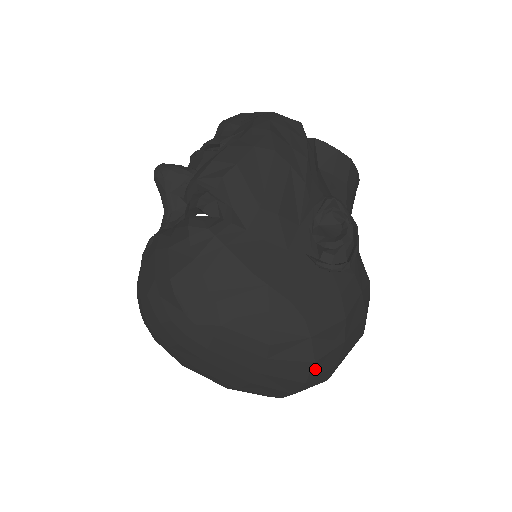
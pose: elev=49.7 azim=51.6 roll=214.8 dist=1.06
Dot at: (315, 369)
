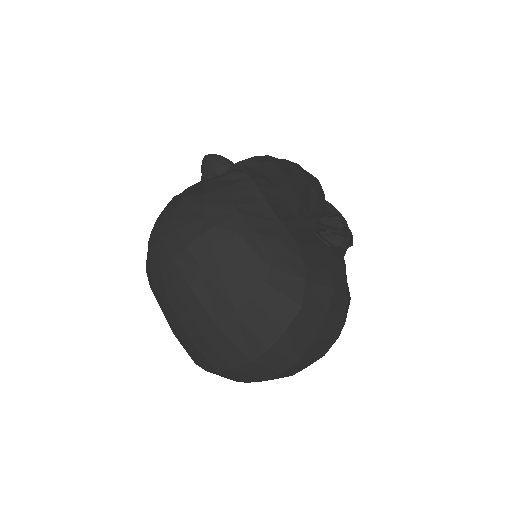
Dot at: (299, 320)
